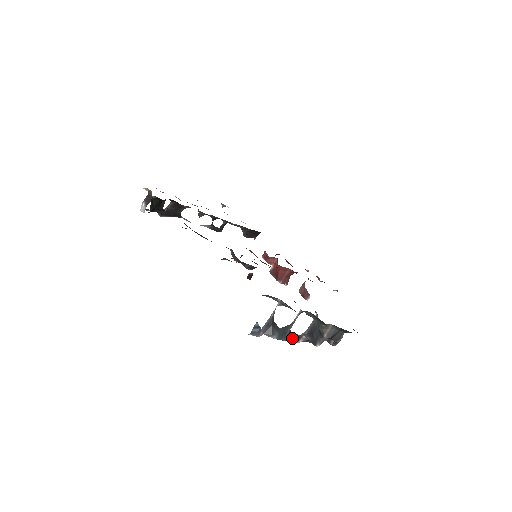
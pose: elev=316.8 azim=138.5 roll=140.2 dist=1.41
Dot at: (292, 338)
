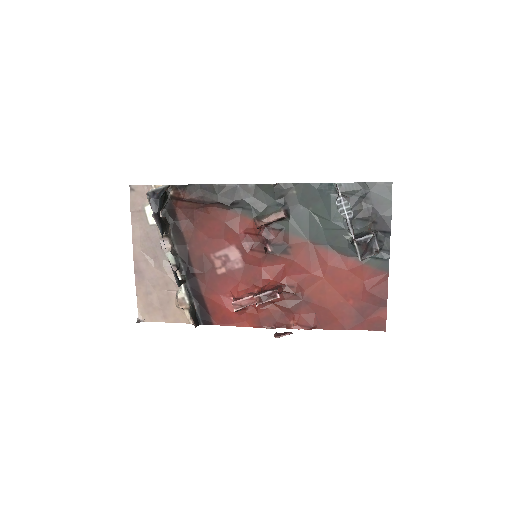
Dot at: (352, 227)
